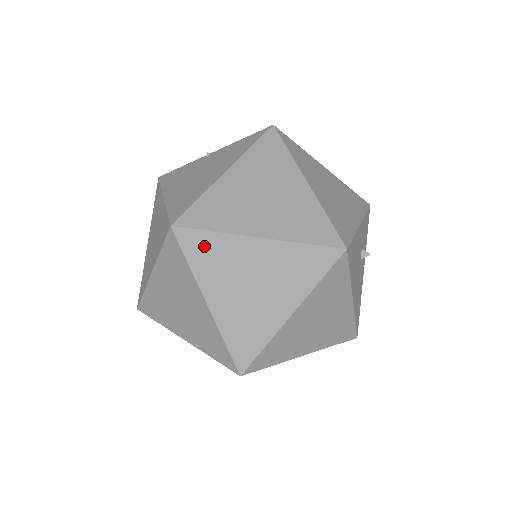
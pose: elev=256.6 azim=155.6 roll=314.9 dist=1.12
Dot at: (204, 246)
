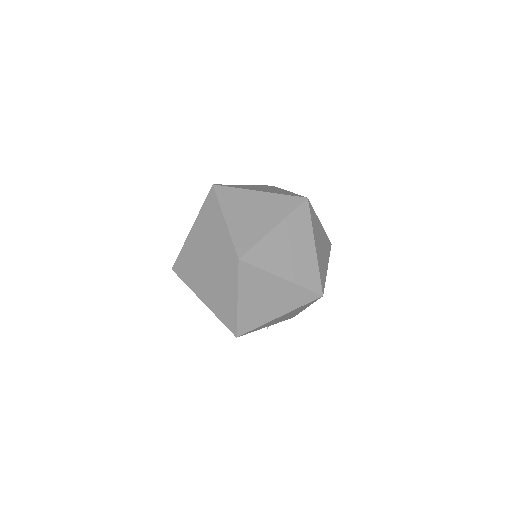
Dot at: occluded
